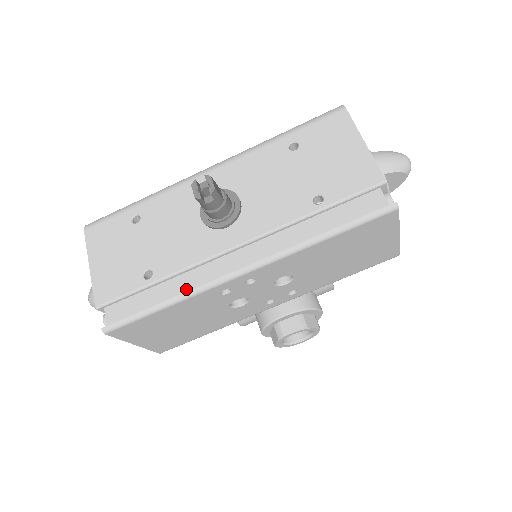
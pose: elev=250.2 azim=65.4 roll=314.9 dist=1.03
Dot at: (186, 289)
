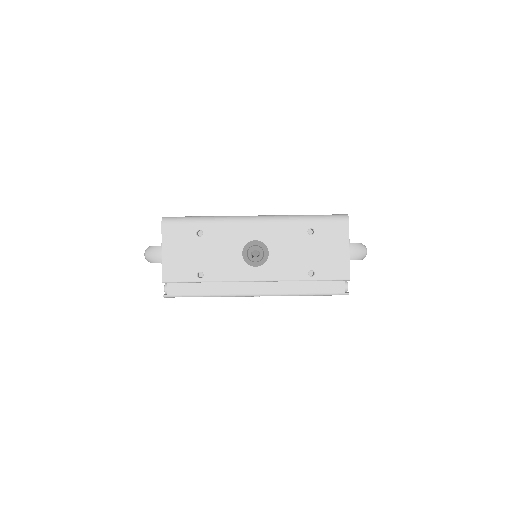
Dot at: (221, 292)
